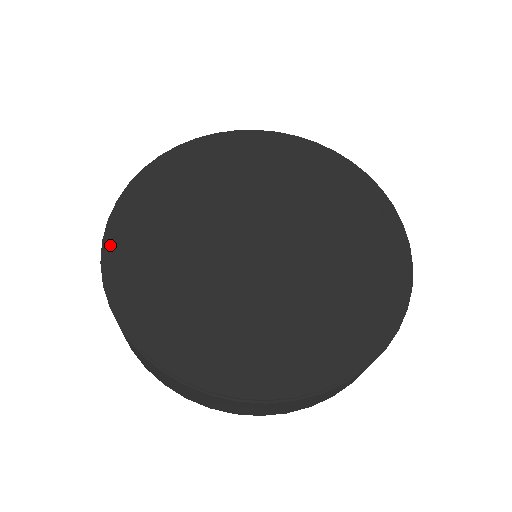
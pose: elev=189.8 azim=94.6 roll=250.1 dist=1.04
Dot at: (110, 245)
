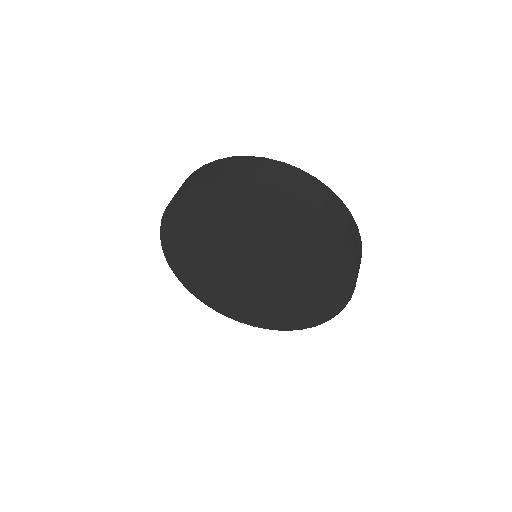
Dot at: (169, 259)
